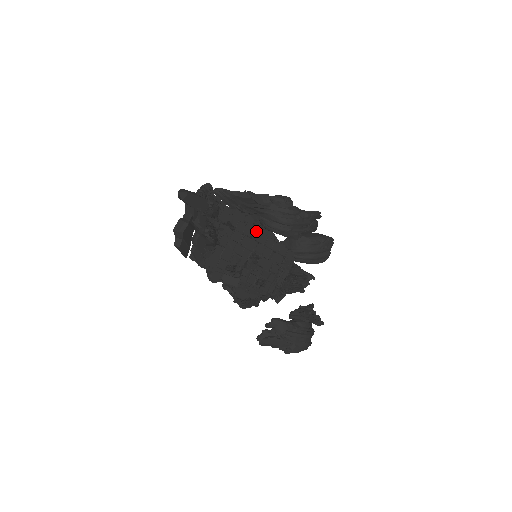
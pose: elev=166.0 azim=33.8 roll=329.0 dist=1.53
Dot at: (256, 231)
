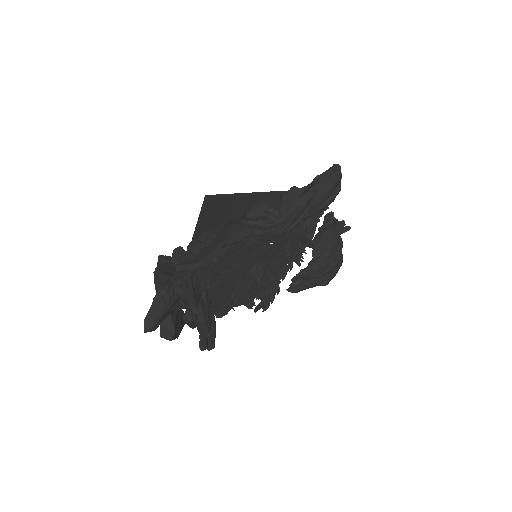
Dot at: (246, 248)
